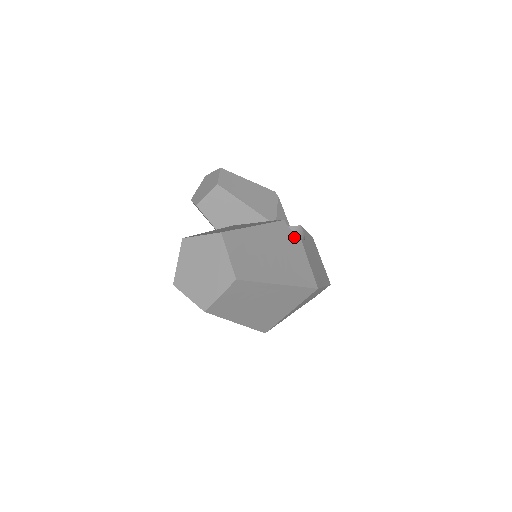
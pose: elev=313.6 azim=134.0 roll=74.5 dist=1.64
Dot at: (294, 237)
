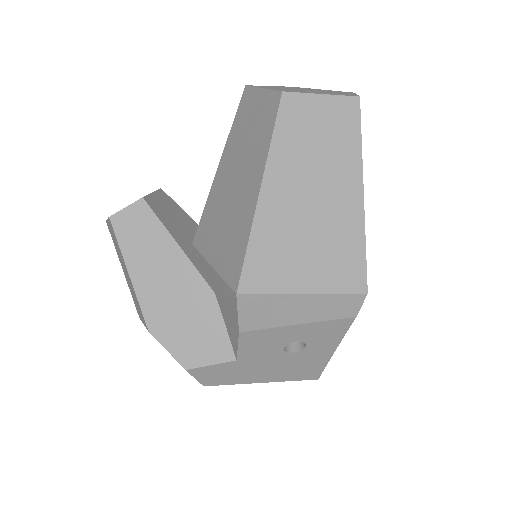
Dot at: occluded
